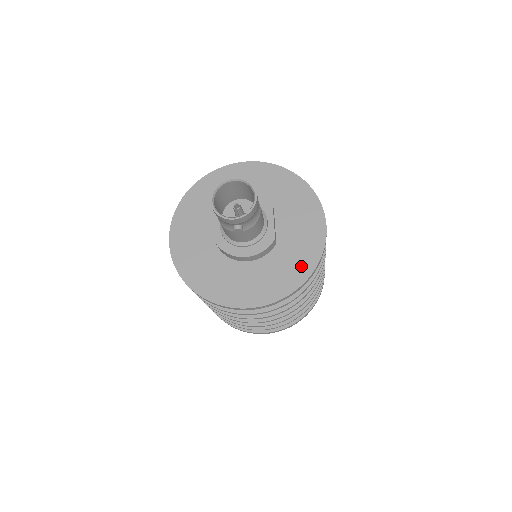
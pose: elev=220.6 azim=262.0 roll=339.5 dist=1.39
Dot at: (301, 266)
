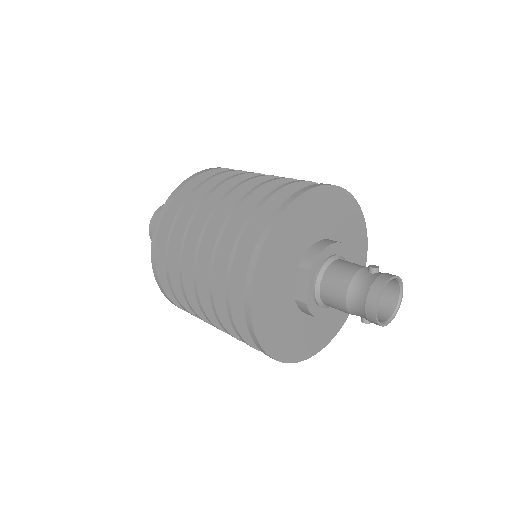
Dot at: occluded
